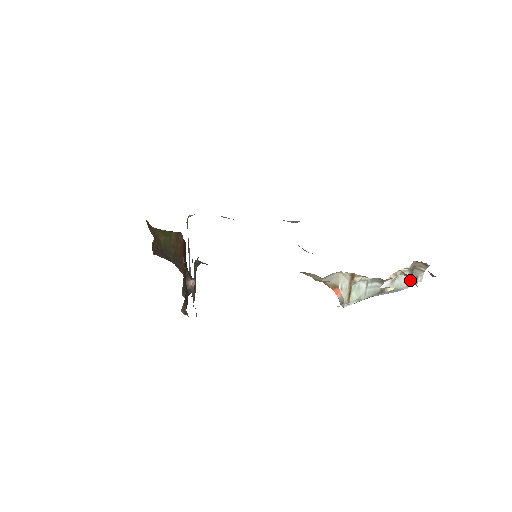
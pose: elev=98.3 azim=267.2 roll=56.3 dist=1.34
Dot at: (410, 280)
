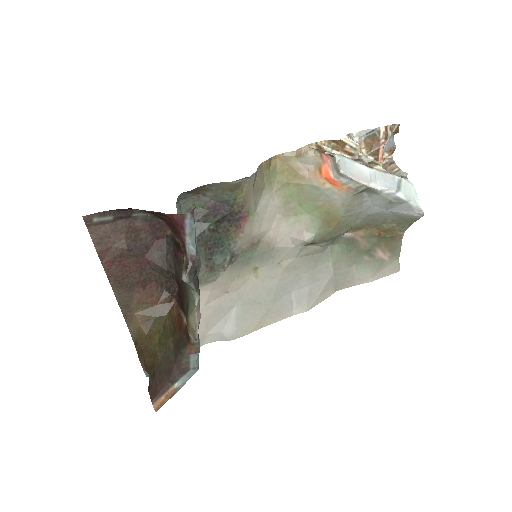
Dot at: occluded
